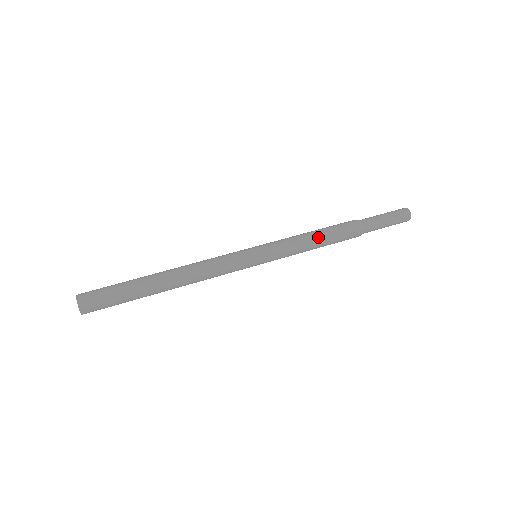
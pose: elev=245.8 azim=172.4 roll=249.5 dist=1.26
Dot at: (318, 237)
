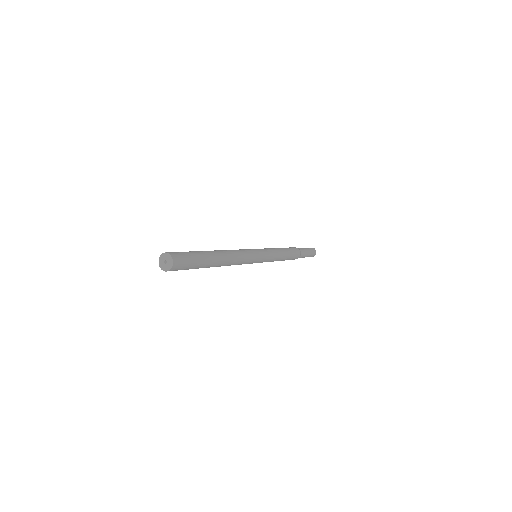
Dot at: (286, 255)
